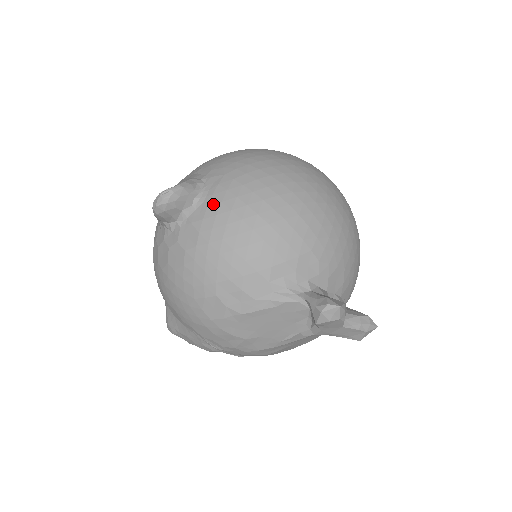
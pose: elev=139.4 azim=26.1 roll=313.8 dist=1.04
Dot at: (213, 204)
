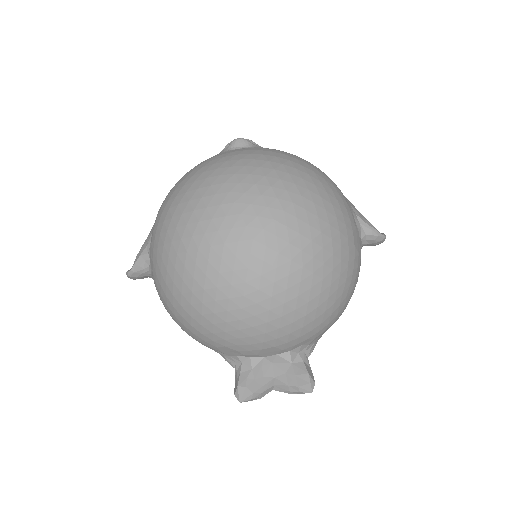
Dot at: (156, 288)
